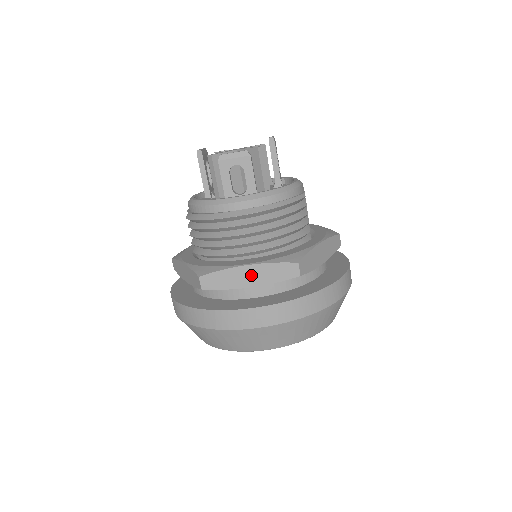
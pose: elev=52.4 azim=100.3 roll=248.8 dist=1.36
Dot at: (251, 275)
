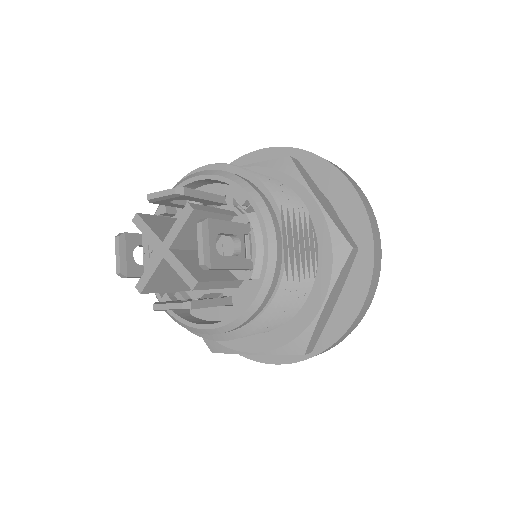
Dot at: occluded
